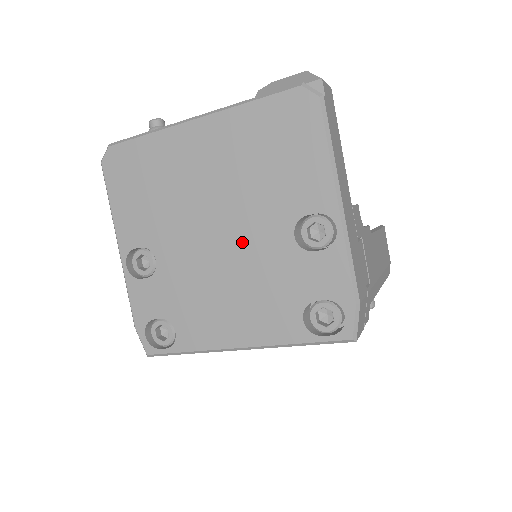
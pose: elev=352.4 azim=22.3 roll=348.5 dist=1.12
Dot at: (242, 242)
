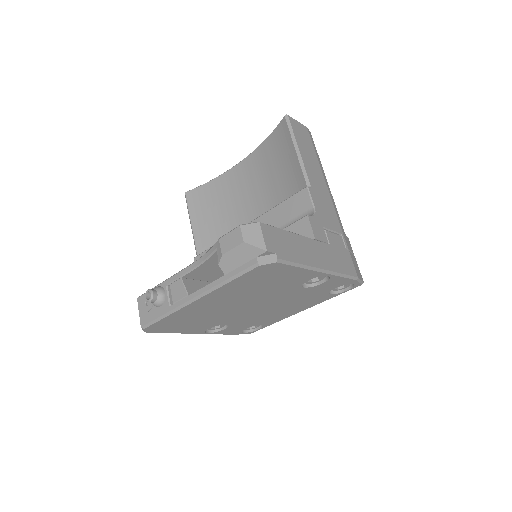
Dot at: (273, 301)
